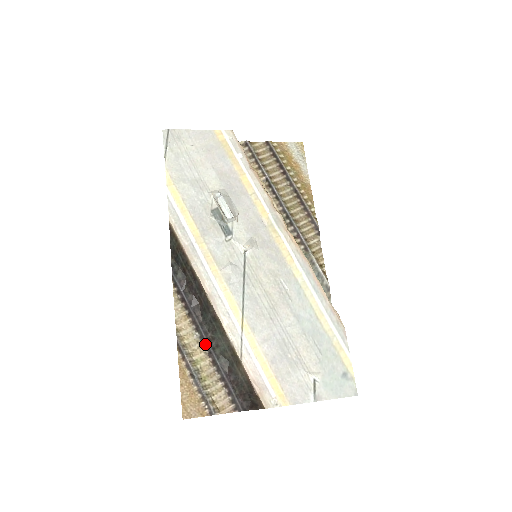
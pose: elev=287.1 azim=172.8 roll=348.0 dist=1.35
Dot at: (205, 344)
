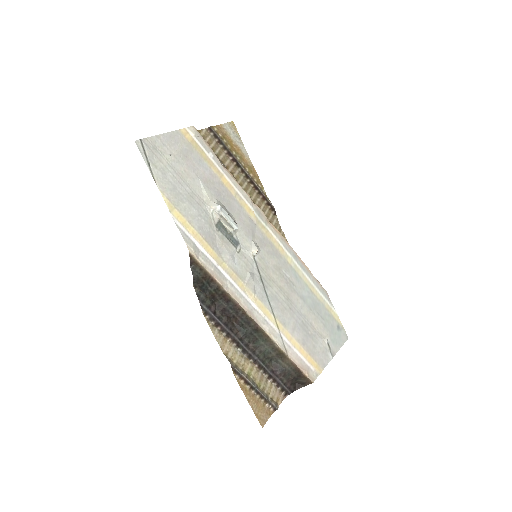
Dot at: (249, 355)
